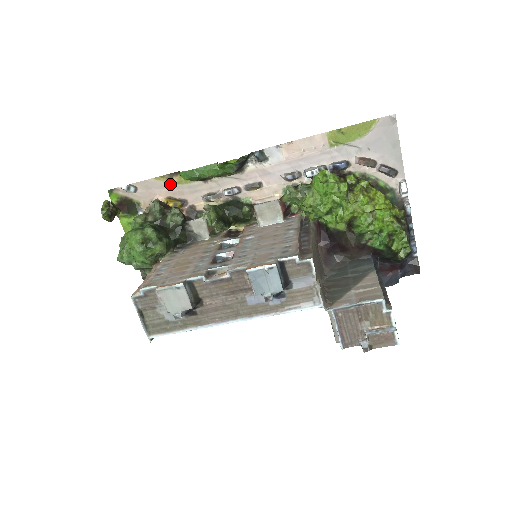
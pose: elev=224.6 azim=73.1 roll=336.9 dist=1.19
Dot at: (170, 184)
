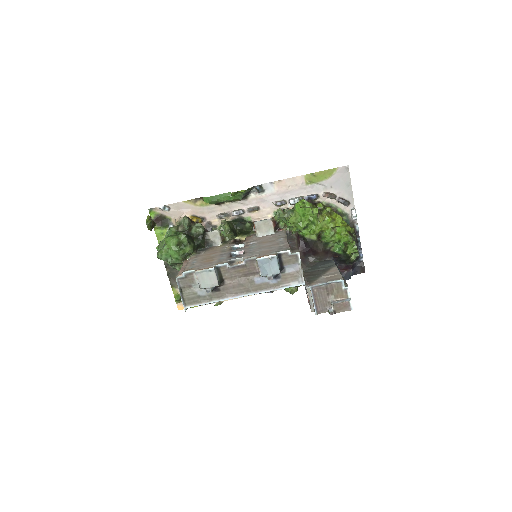
Dot at: (195, 206)
